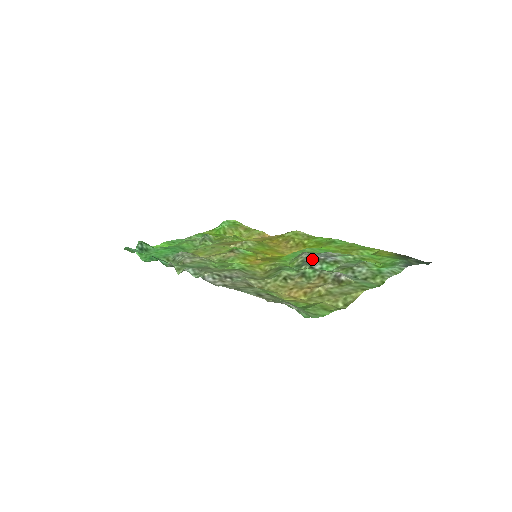
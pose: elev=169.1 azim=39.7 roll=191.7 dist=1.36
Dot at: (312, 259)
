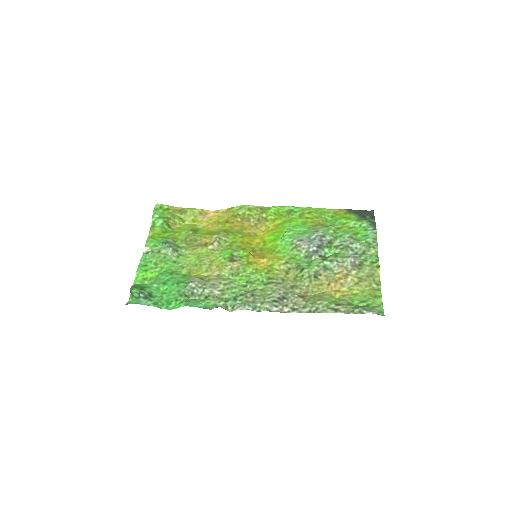
Dot at: (316, 249)
